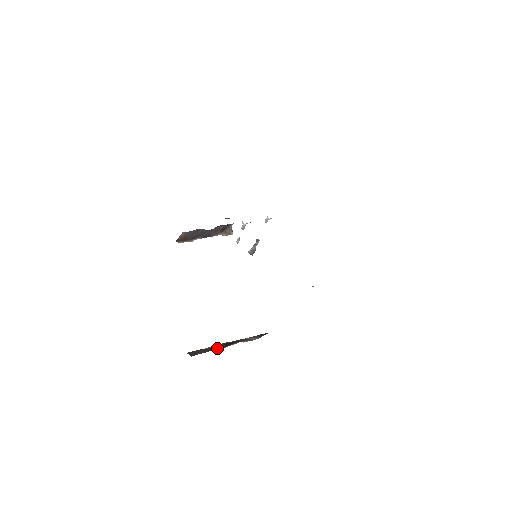
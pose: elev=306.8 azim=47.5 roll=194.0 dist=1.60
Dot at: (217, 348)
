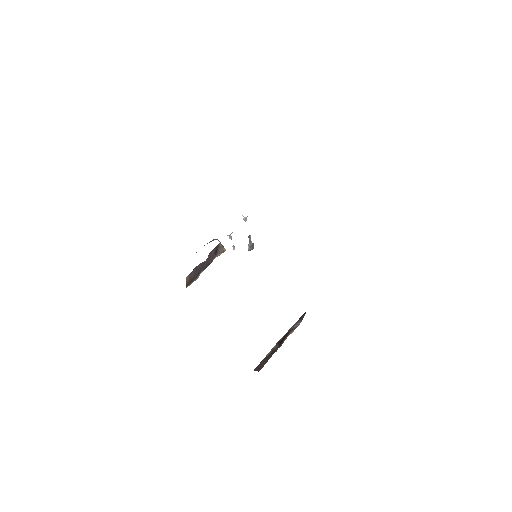
Dot at: (274, 352)
